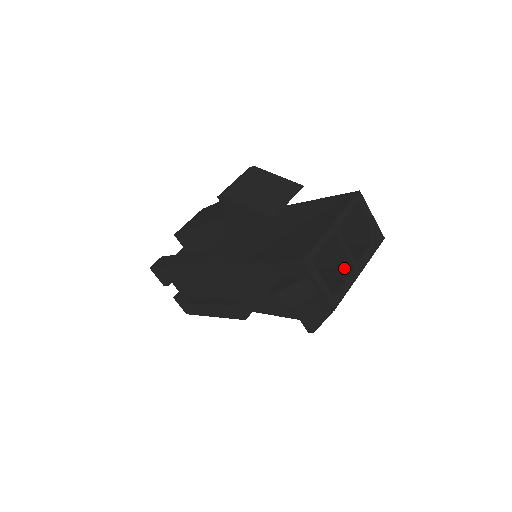
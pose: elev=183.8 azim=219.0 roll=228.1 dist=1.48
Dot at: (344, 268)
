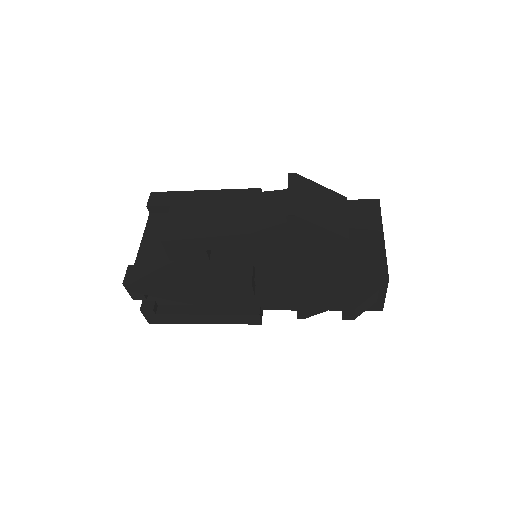
Dot at: occluded
